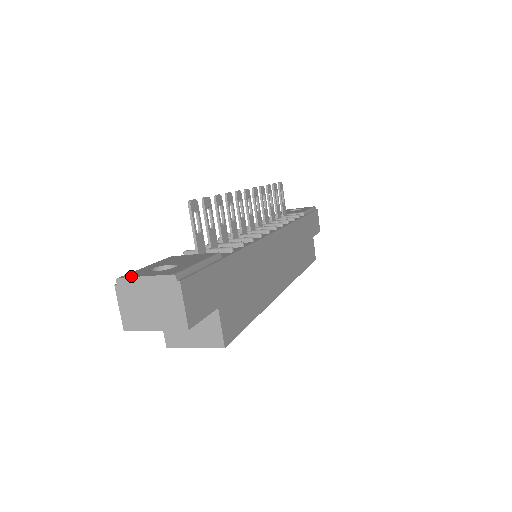
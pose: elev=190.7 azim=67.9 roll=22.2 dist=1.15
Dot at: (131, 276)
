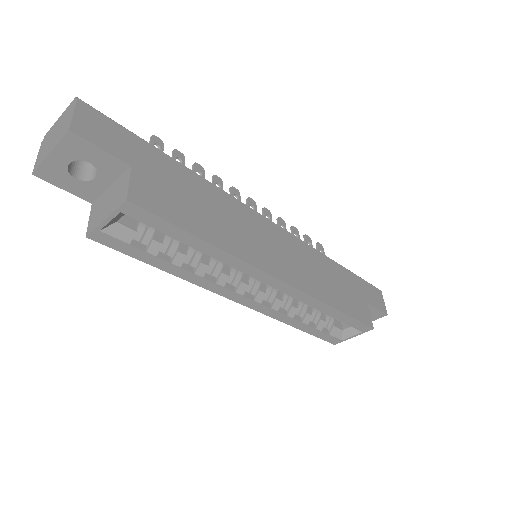
Dot at: occluded
